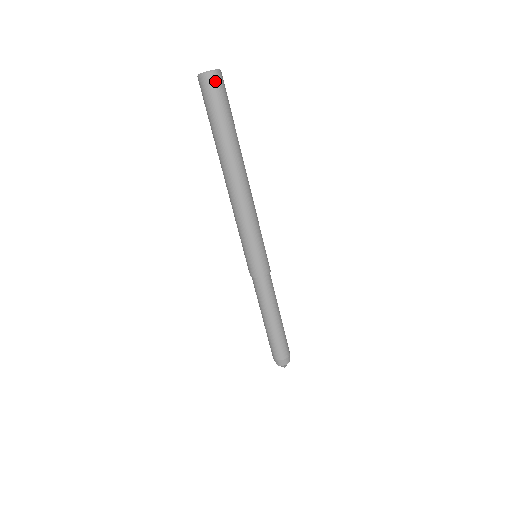
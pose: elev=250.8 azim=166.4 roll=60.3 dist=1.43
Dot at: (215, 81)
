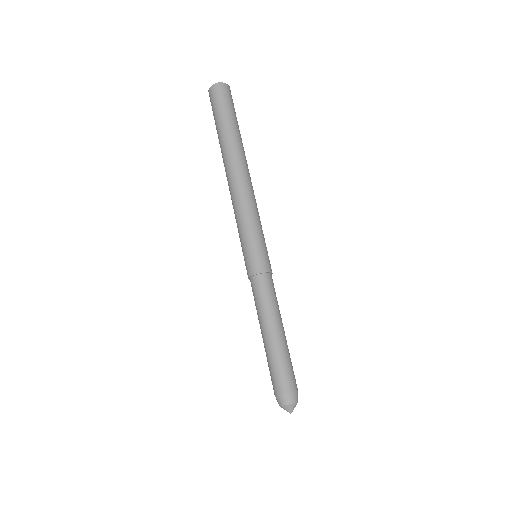
Dot at: (229, 91)
